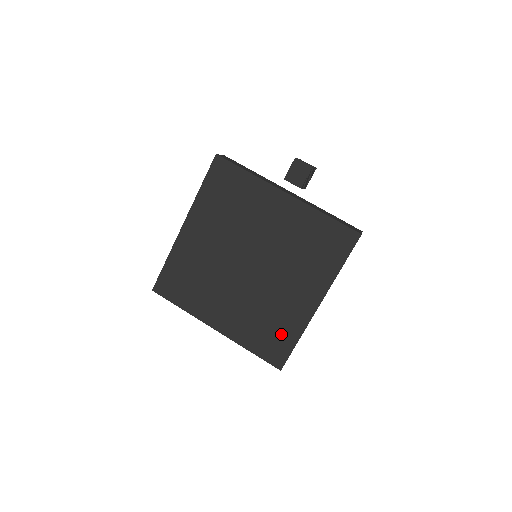
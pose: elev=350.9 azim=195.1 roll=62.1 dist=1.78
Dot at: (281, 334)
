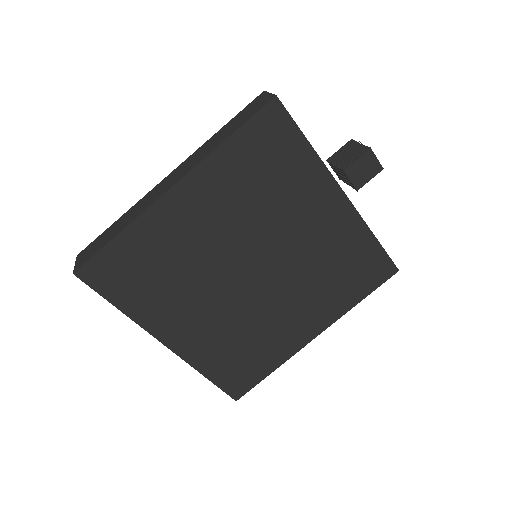
Dot at: (256, 362)
